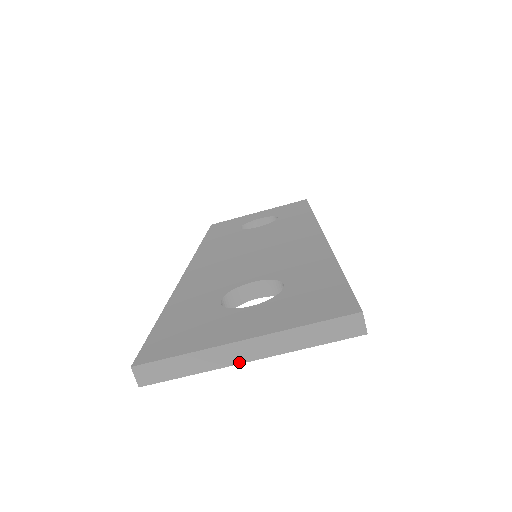
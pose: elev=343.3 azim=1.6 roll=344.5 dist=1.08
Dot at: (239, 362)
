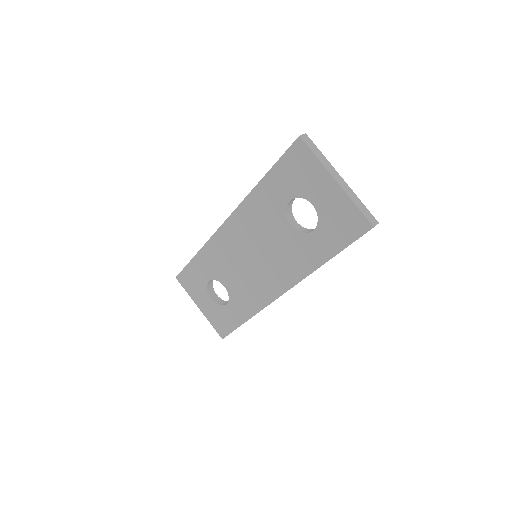
Dot at: (333, 176)
